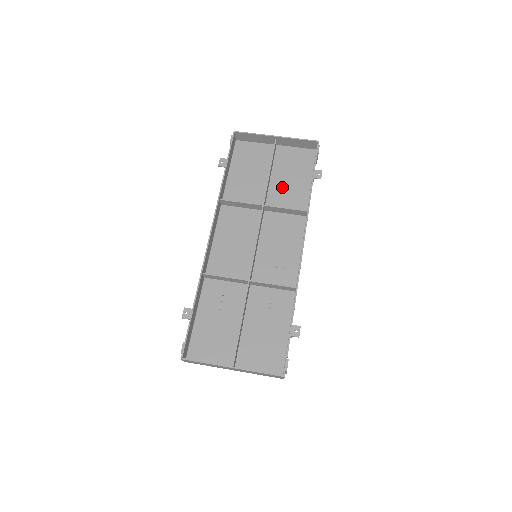
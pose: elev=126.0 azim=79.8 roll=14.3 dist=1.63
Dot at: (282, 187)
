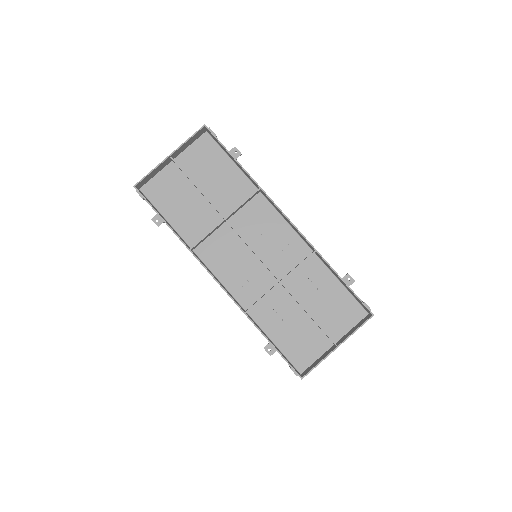
Dot at: (218, 189)
